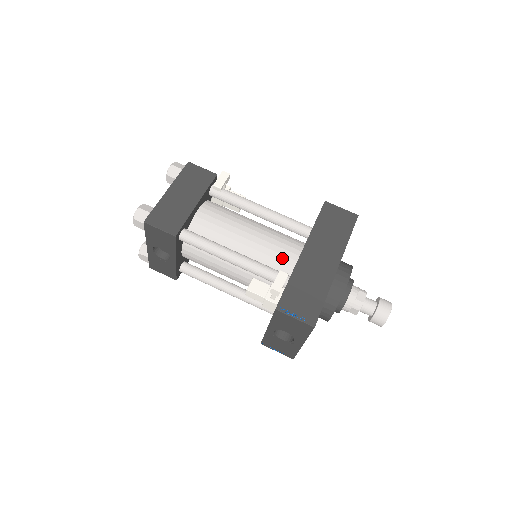
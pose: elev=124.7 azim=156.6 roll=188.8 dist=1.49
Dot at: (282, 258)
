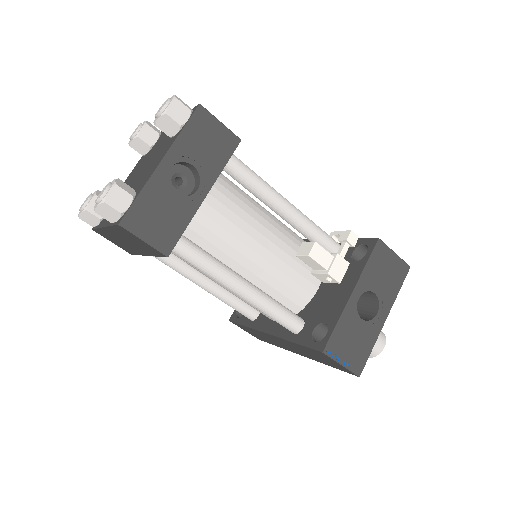
Dot at: occluded
